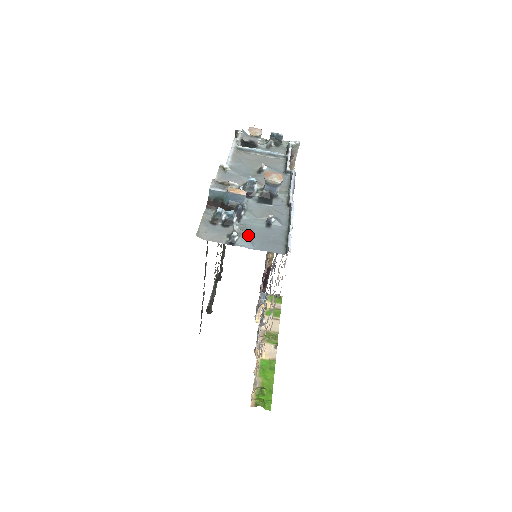
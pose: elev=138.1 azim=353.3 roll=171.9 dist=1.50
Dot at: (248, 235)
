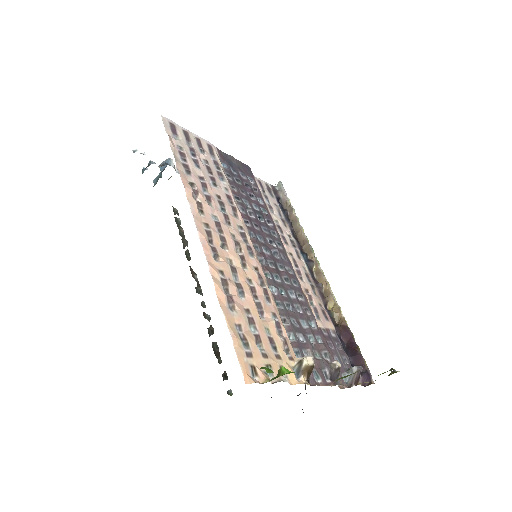
Dot at: occluded
